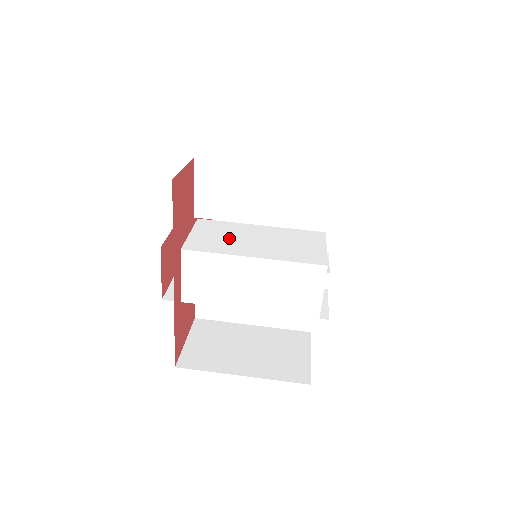
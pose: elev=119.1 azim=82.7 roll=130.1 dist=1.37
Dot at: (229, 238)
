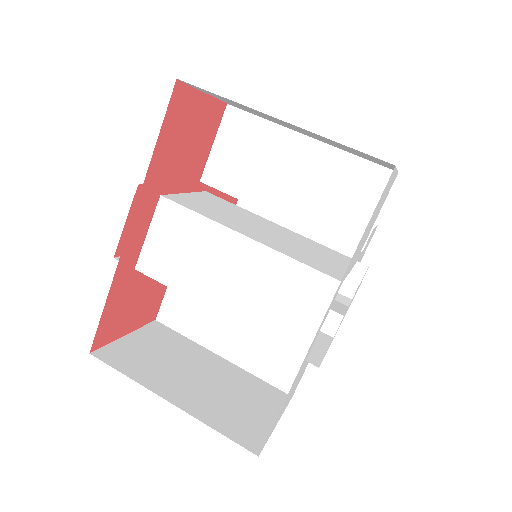
Dot at: (229, 214)
